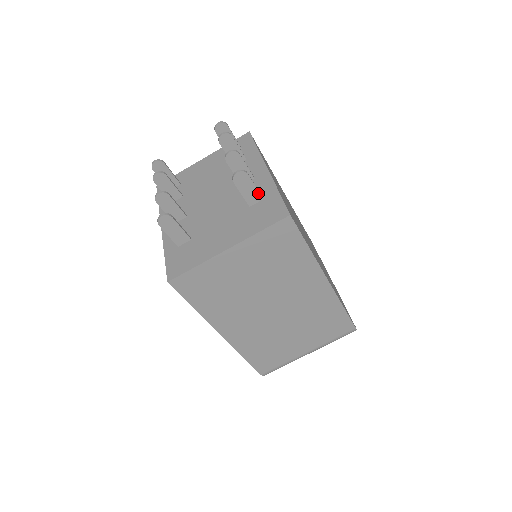
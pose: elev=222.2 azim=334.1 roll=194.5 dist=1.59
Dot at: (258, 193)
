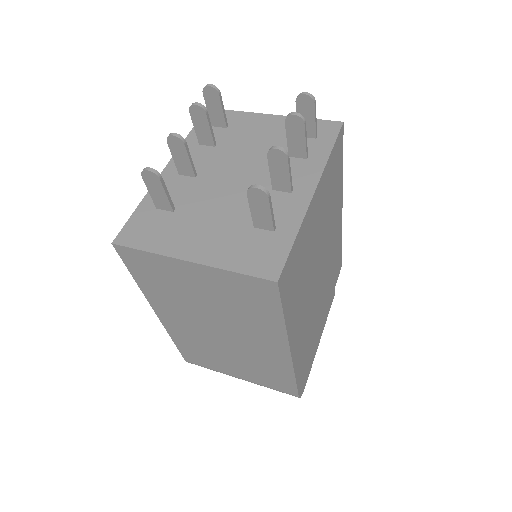
Dot at: (271, 222)
